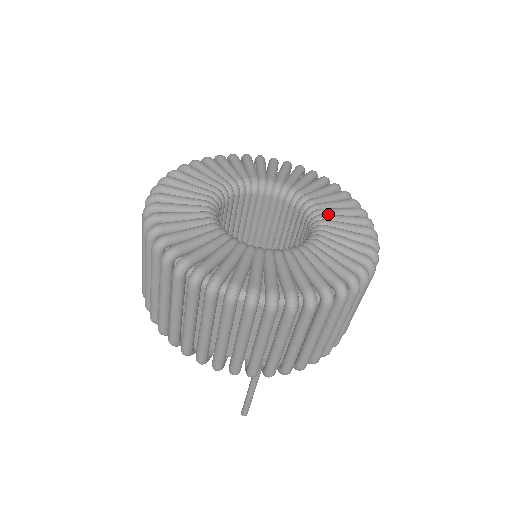
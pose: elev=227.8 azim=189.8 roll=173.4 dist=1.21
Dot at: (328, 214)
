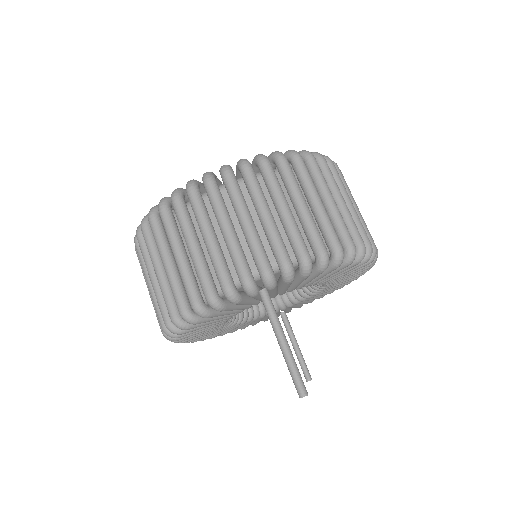
Dot at: occluded
